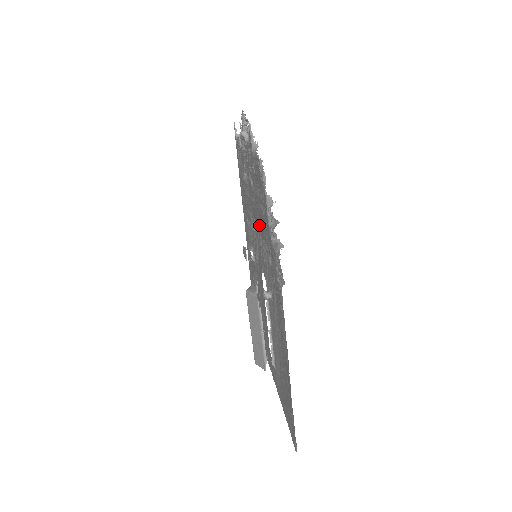
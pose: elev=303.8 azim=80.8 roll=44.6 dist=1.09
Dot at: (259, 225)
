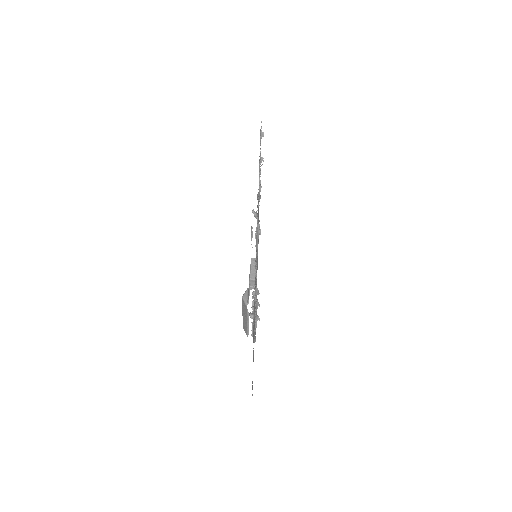
Dot at: occluded
